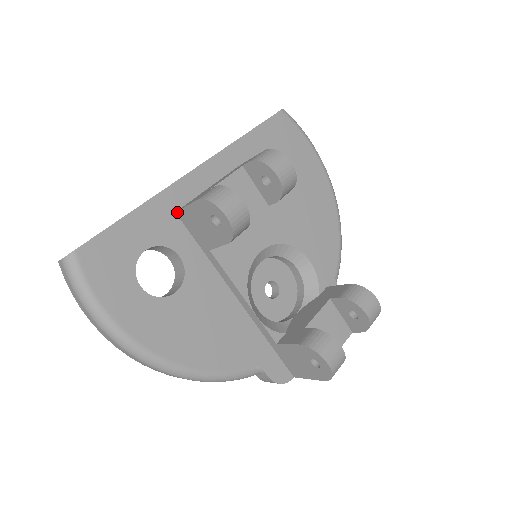
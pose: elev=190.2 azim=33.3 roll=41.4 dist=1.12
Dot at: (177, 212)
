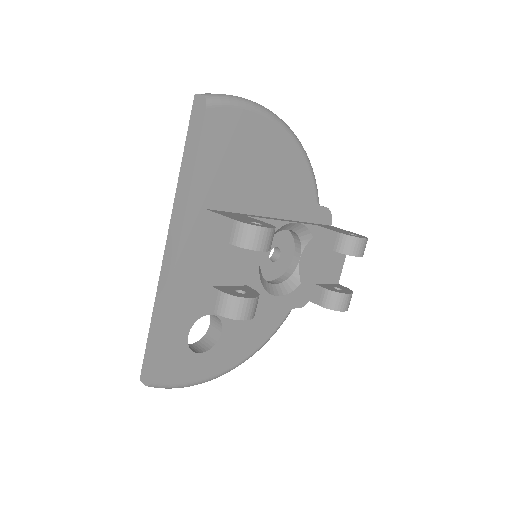
Dot at: (190, 297)
